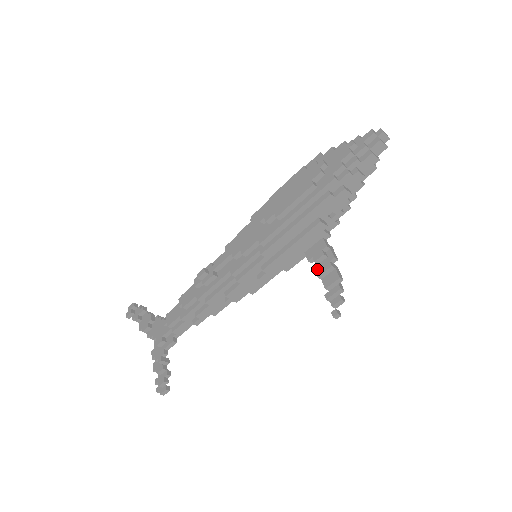
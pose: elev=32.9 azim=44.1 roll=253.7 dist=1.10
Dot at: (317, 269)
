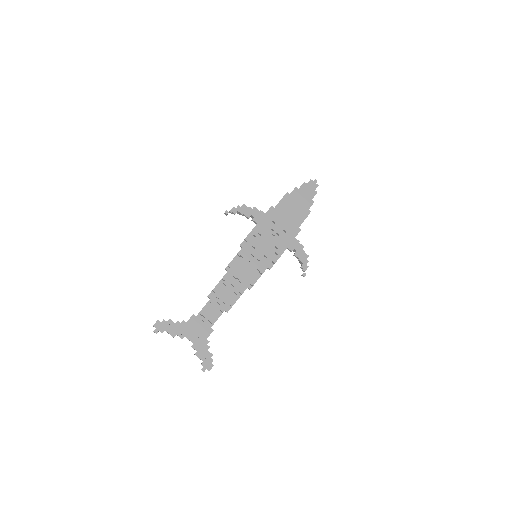
Dot at: (297, 255)
